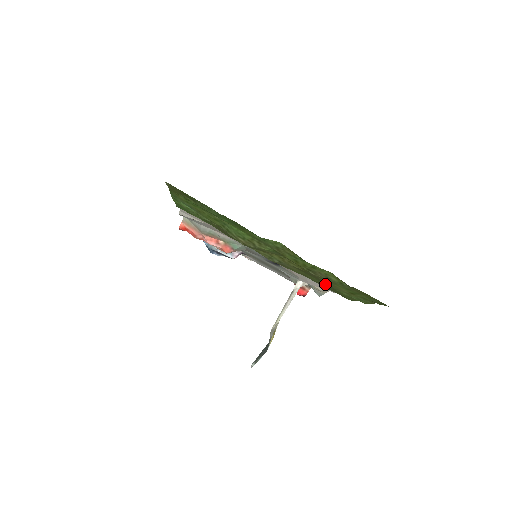
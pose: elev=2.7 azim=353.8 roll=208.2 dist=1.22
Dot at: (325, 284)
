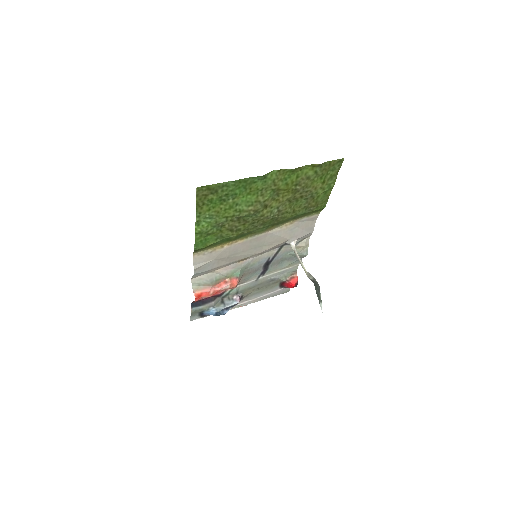
Dot at: (308, 200)
